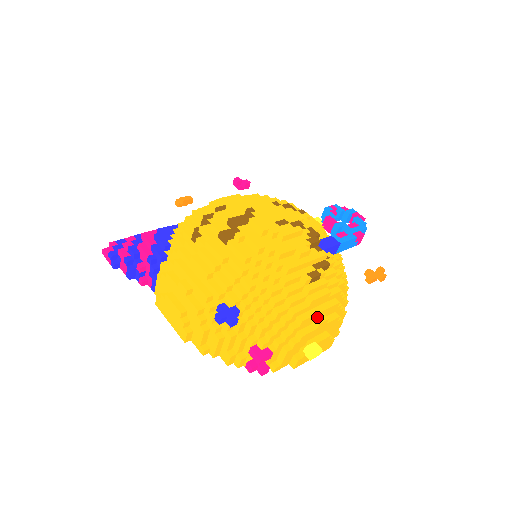
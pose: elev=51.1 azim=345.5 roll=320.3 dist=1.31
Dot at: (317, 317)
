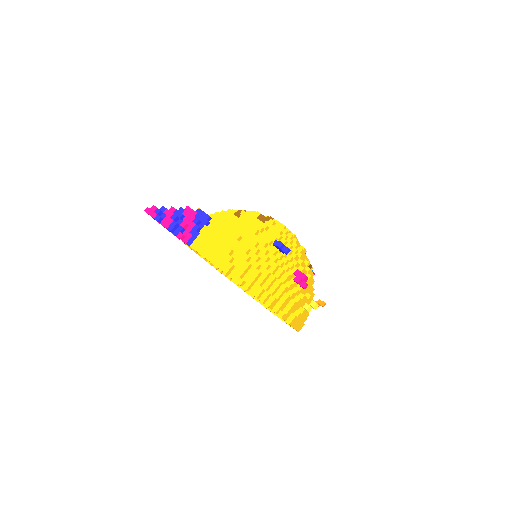
Dot at: (307, 293)
